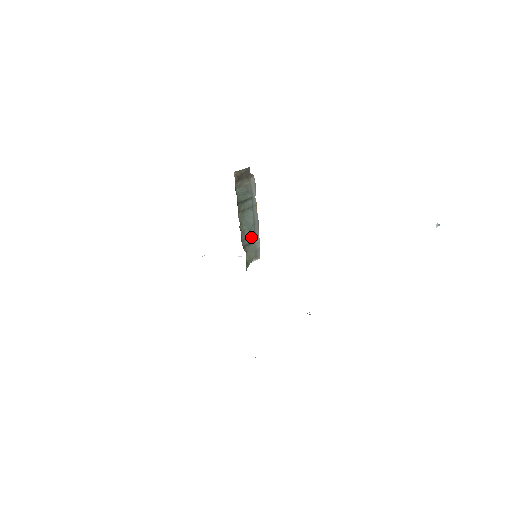
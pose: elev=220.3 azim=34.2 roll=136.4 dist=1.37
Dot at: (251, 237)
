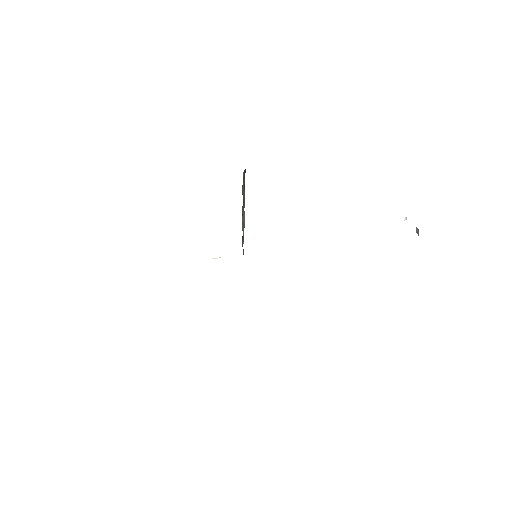
Dot at: (243, 237)
